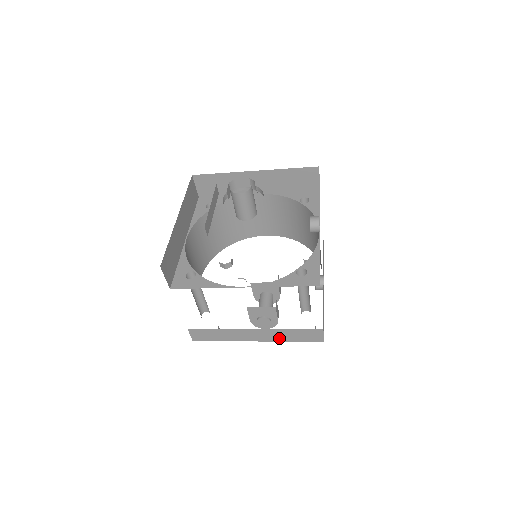
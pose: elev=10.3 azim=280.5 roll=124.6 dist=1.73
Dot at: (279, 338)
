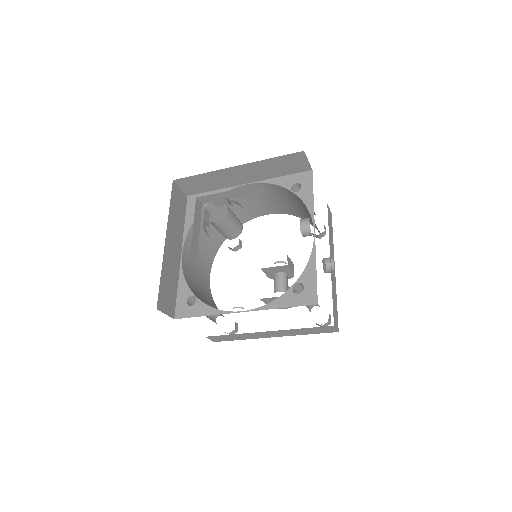
Dot at: (293, 334)
